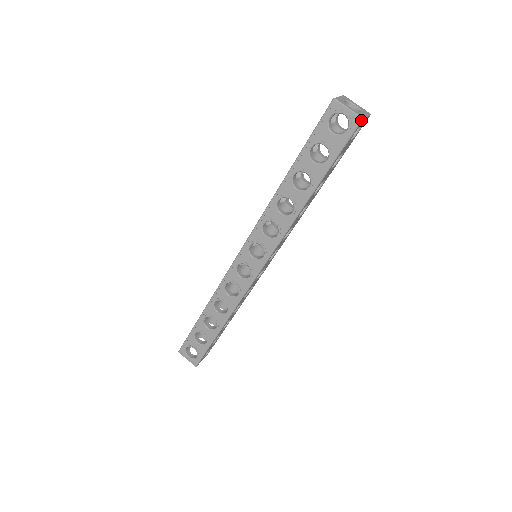
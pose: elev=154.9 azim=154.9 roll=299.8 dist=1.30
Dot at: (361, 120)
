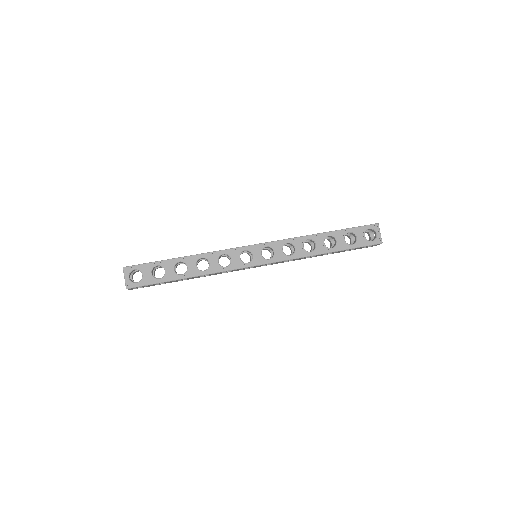
Dot at: (381, 243)
